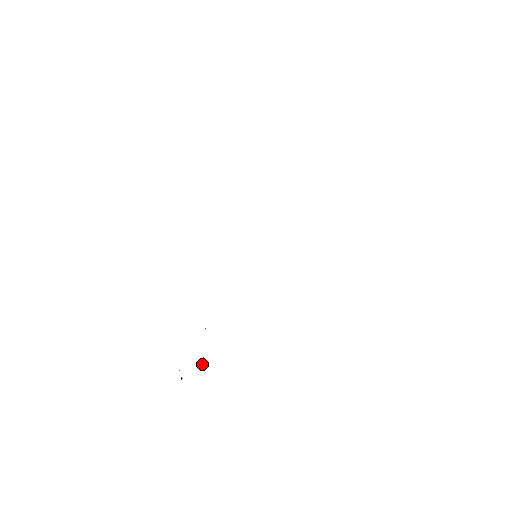
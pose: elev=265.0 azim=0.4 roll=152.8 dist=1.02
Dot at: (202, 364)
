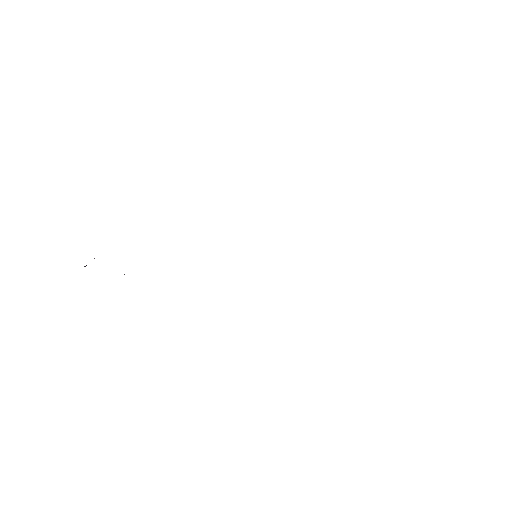
Dot at: occluded
